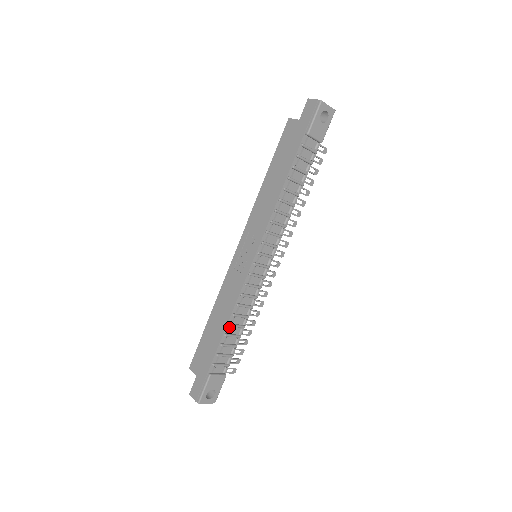
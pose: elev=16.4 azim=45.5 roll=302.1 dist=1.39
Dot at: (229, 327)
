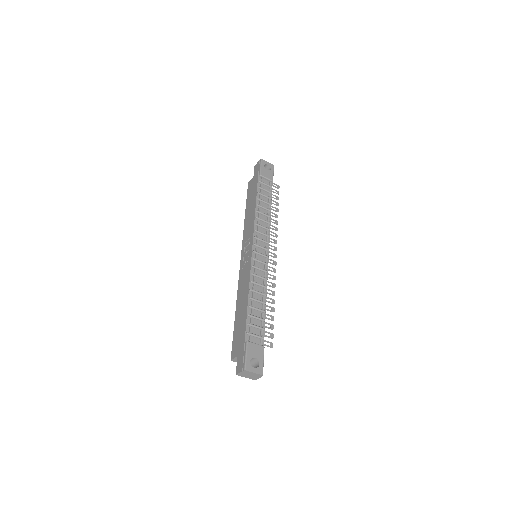
Dot at: (251, 301)
